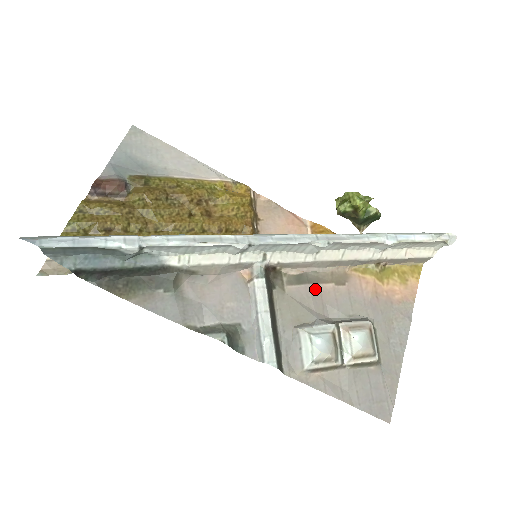
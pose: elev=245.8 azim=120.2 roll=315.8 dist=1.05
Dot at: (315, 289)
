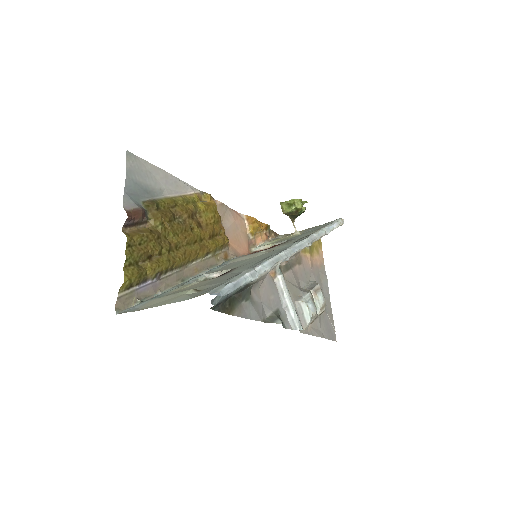
Dot at: (294, 271)
